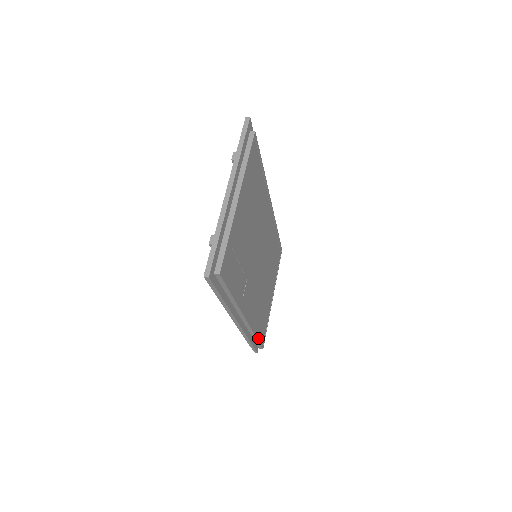
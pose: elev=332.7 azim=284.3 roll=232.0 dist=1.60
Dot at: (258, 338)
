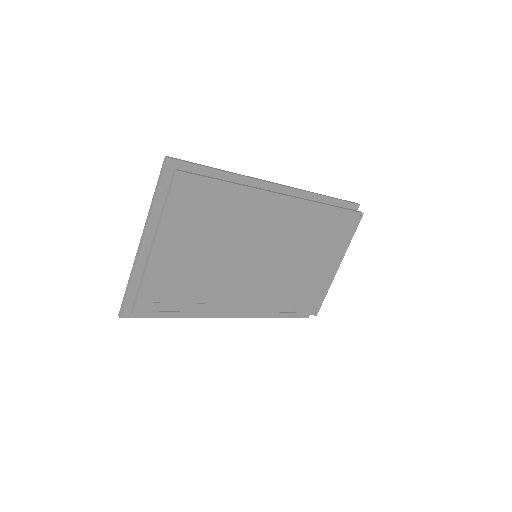
Dot at: (292, 313)
